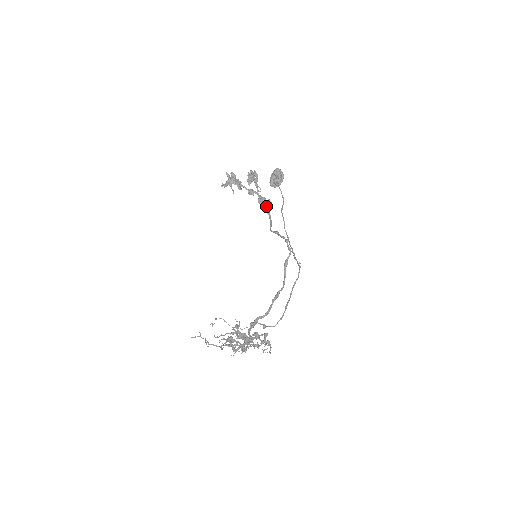
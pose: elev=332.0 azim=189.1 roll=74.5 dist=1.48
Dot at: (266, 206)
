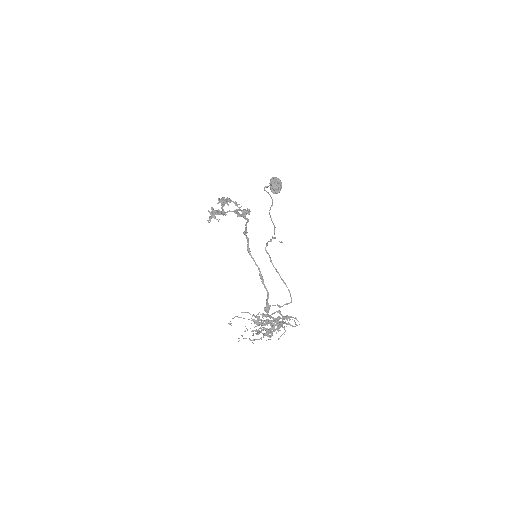
Dot at: occluded
